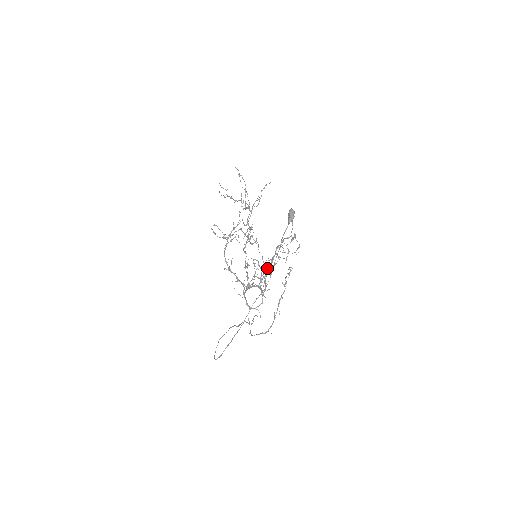
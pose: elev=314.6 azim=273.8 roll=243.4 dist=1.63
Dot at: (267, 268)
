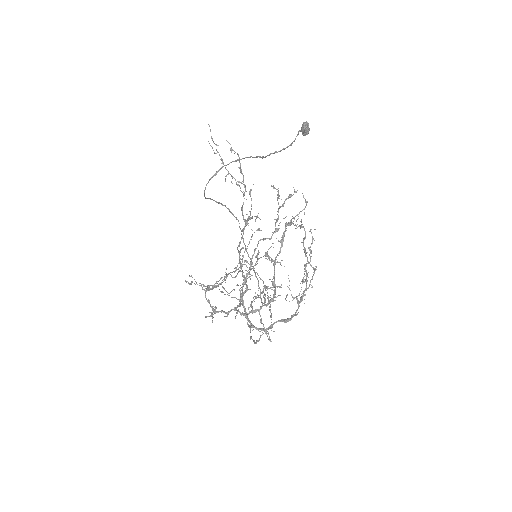
Dot at: (278, 218)
